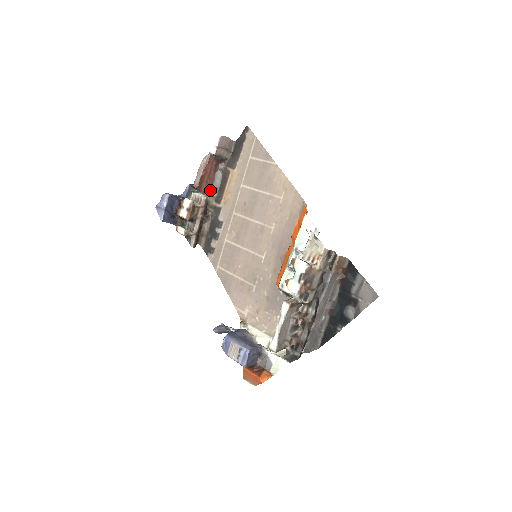
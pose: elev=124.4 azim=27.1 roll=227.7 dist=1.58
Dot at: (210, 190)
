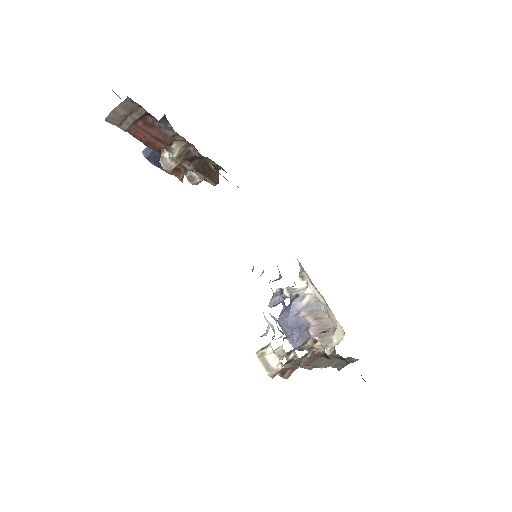
Dot at: (172, 139)
